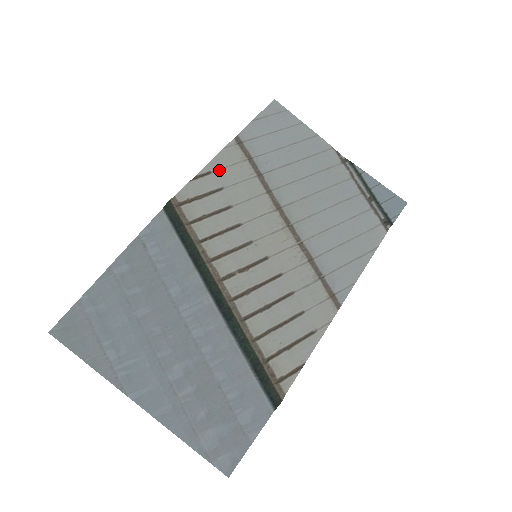
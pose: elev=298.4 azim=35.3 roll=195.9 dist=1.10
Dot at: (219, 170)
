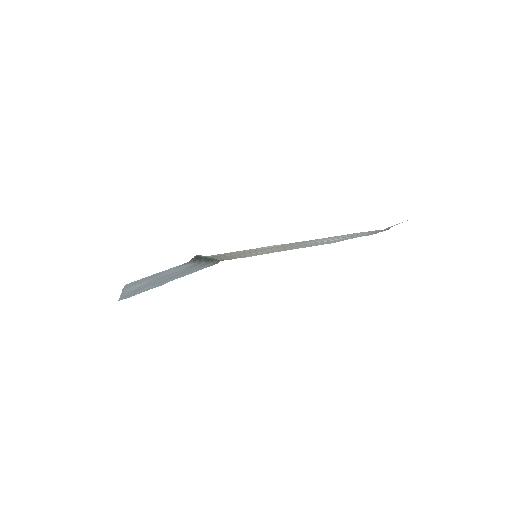
Dot at: occluded
